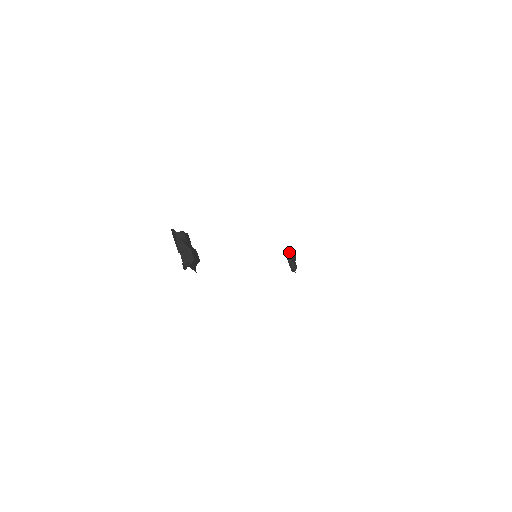
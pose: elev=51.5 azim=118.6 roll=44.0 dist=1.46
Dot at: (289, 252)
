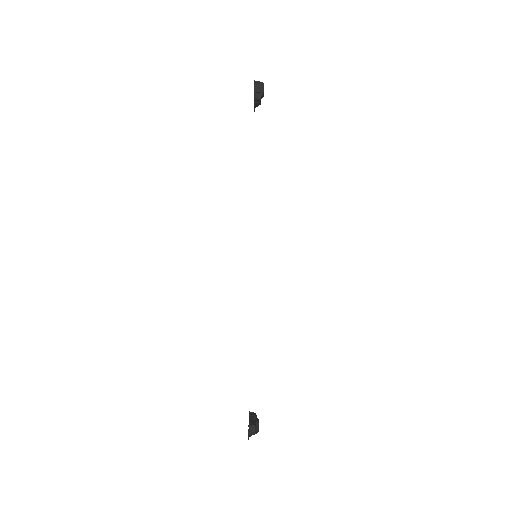
Dot at: (255, 413)
